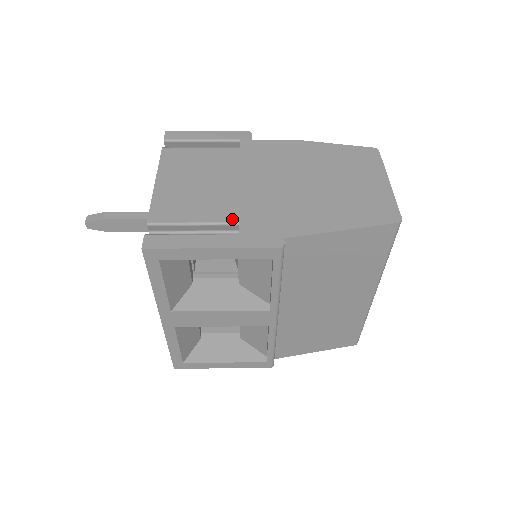
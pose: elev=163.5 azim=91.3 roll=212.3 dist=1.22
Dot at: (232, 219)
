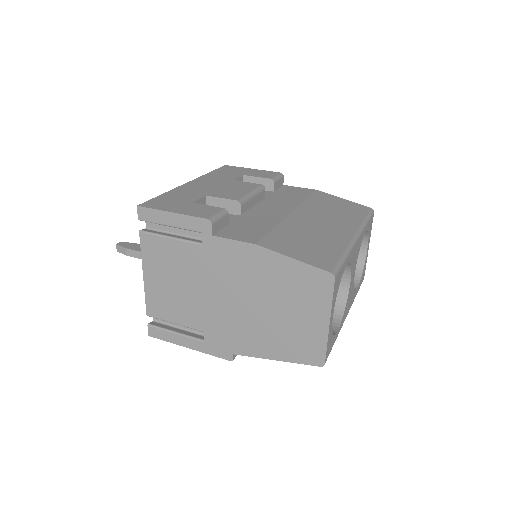
Dot at: (199, 328)
